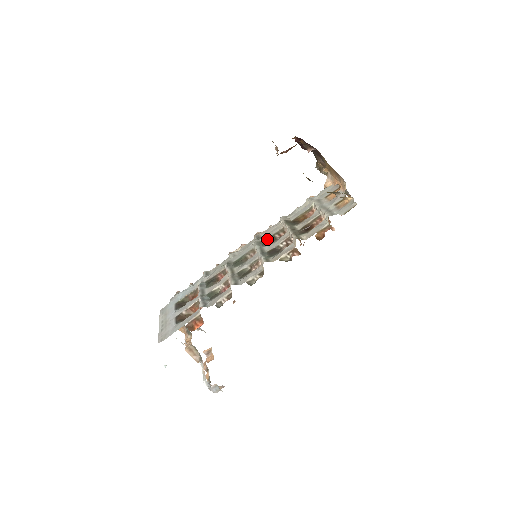
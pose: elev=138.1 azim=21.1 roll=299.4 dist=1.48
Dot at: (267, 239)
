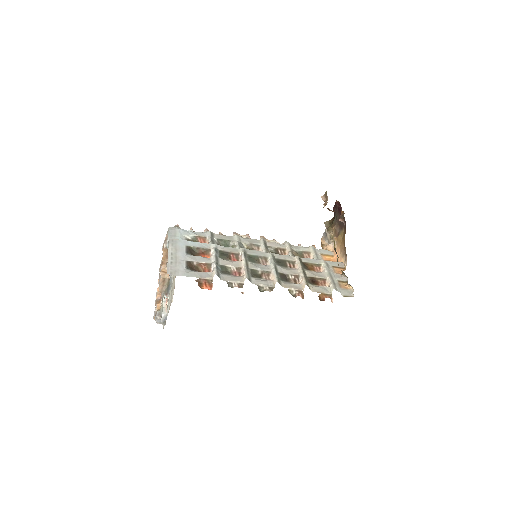
Dot at: (280, 260)
